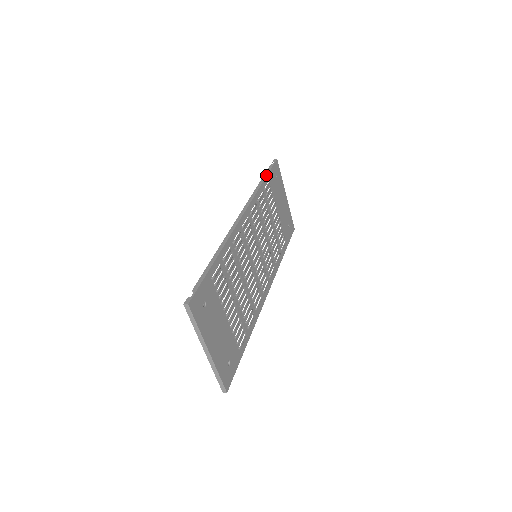
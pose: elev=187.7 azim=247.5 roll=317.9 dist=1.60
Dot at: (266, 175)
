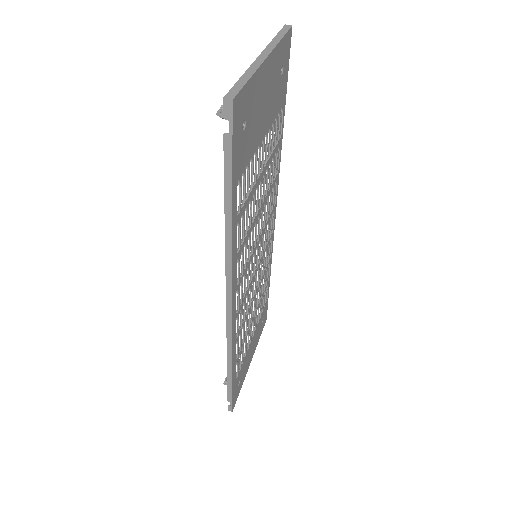
Dot at: (230, 195)
